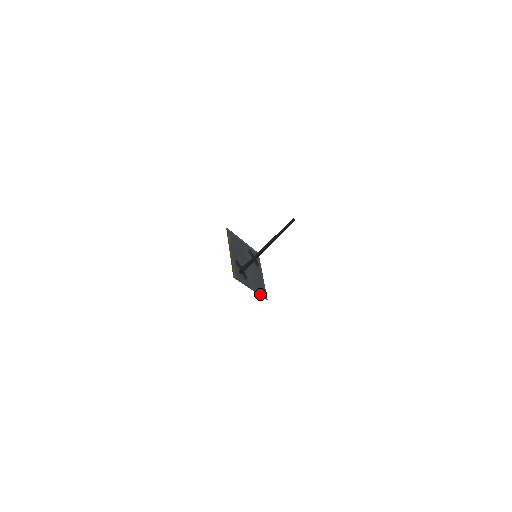
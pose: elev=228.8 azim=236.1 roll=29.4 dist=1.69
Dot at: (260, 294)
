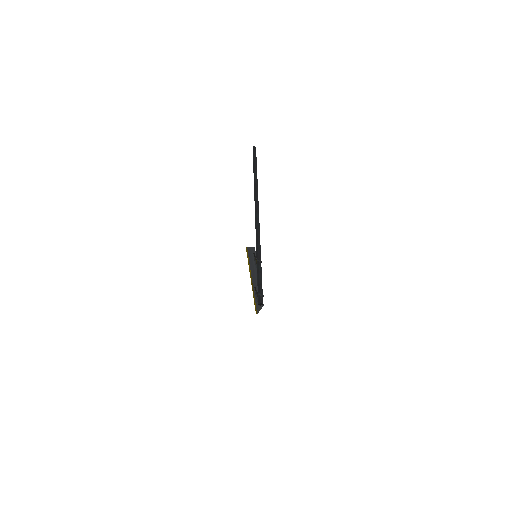
Dot at: occluded
